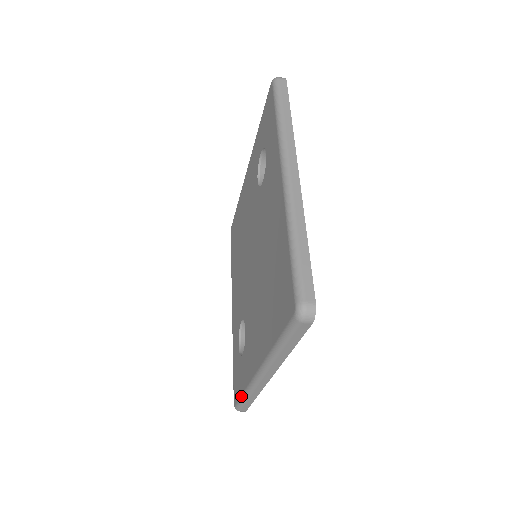
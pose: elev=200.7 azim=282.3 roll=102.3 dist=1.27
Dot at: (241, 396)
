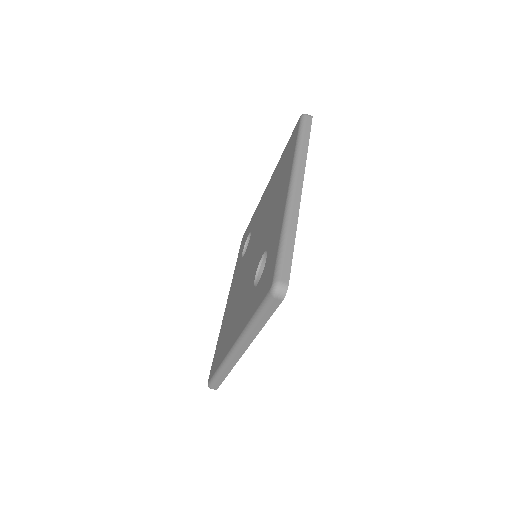
Dot at: (278, 244)
